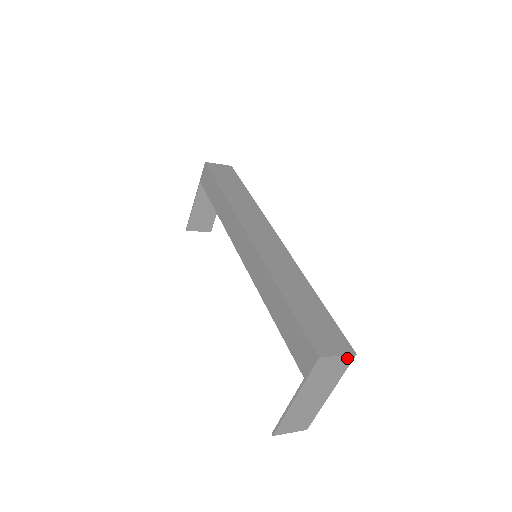
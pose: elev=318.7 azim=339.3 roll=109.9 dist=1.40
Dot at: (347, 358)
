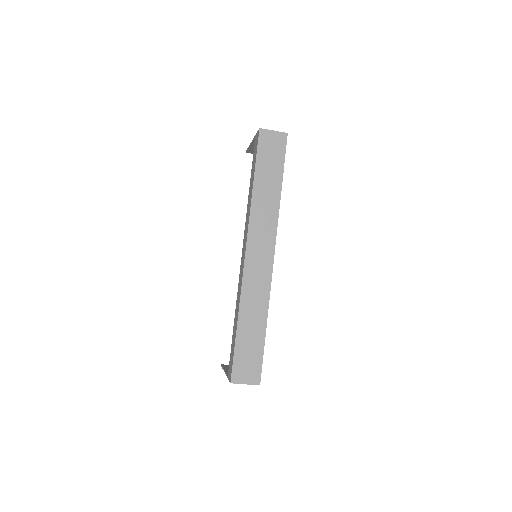
Dot at: (254, 384)
